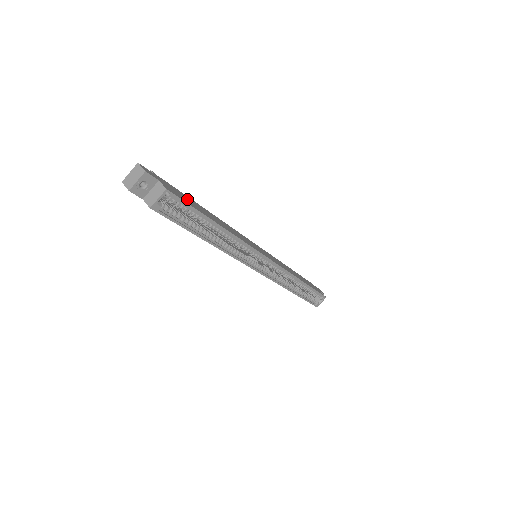
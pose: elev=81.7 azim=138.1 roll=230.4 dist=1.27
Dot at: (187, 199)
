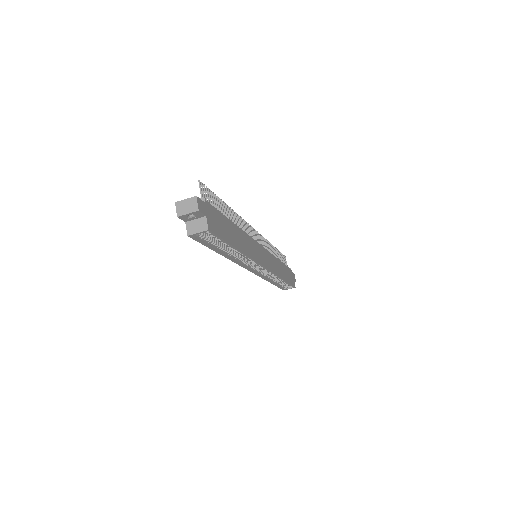
Dot at: (222, 225)
